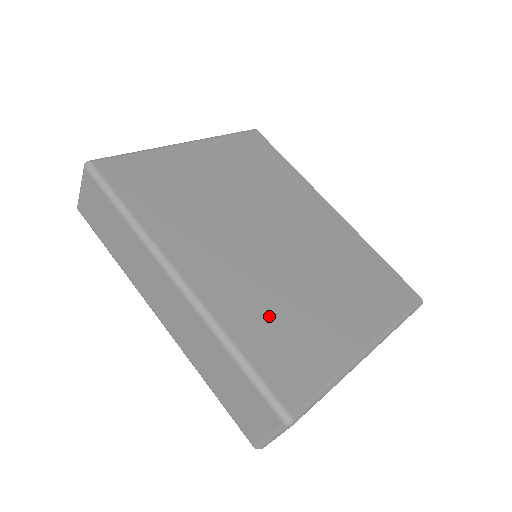
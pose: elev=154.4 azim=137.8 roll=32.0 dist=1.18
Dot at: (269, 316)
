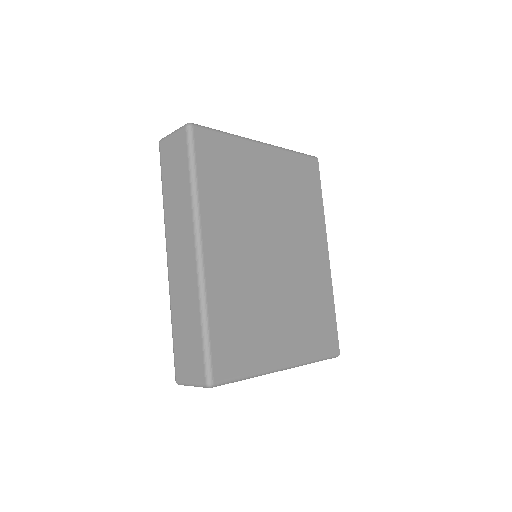
Dot at: (239, 311)
